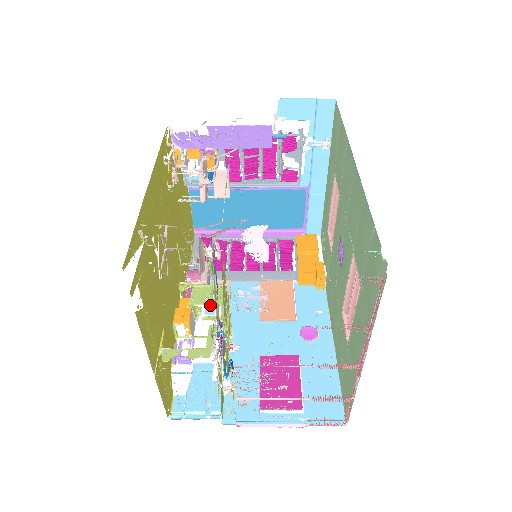
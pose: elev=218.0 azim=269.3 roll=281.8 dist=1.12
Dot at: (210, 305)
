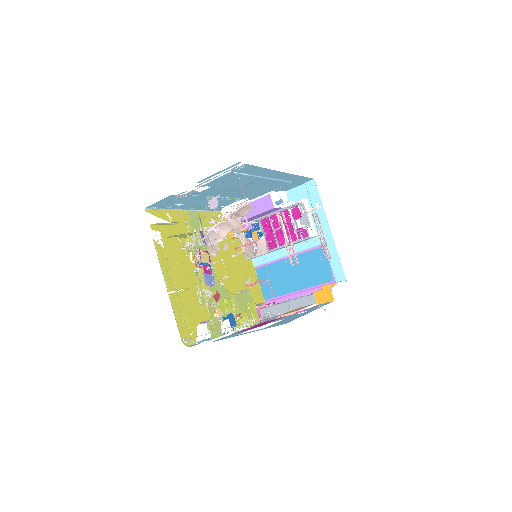
Dot at: occluded
